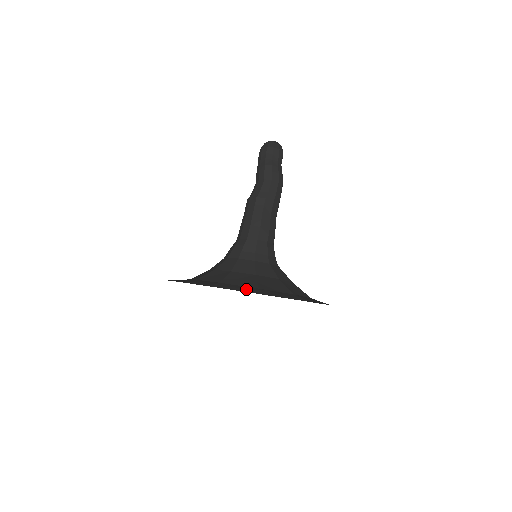
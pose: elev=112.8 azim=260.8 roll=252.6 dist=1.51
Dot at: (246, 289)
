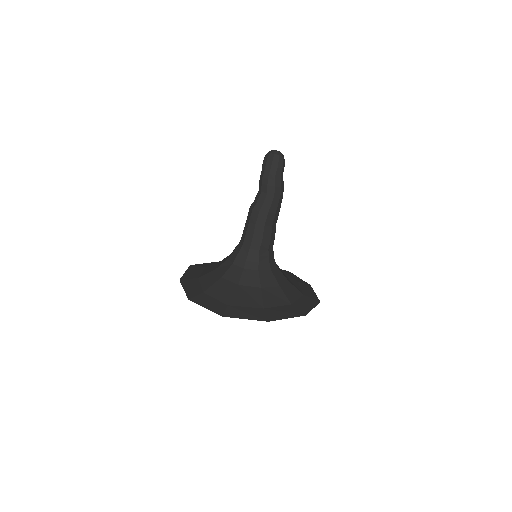
Dot at: (215, 306)
